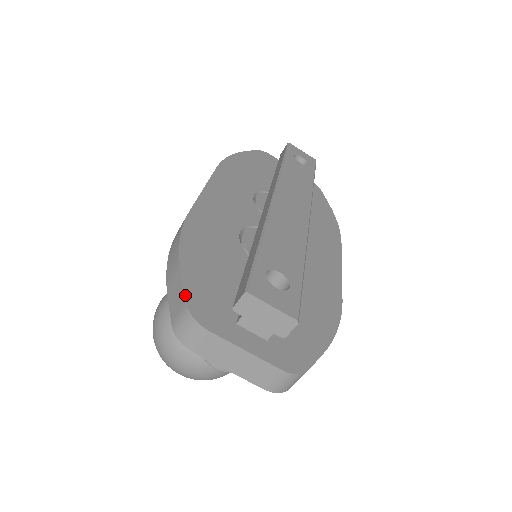
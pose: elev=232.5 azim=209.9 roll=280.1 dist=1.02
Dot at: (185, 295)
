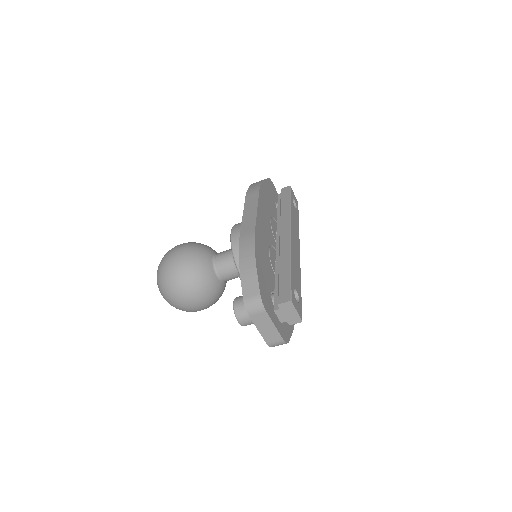
Dot at: (260, 288)
